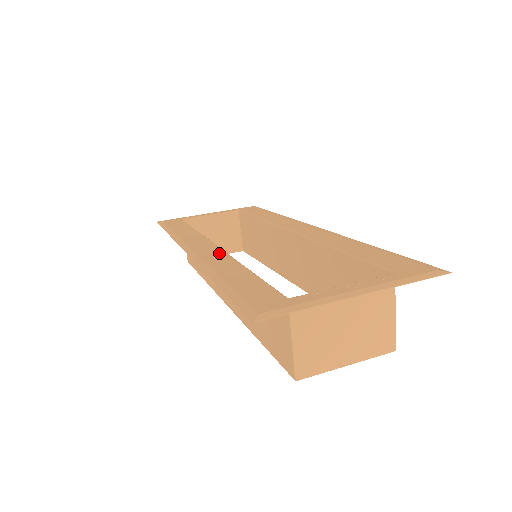
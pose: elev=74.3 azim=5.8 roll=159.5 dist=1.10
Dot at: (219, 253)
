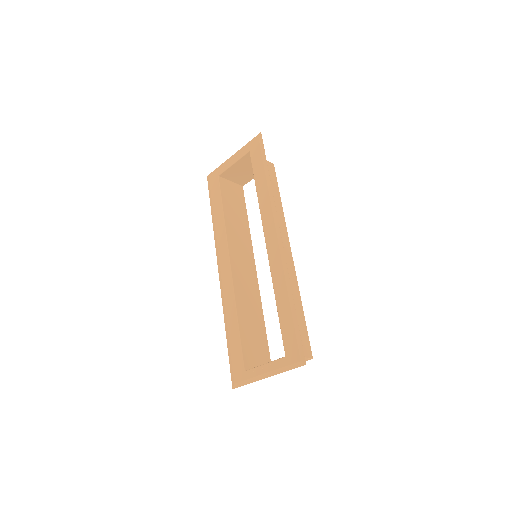
Dot at: (230, 285)
